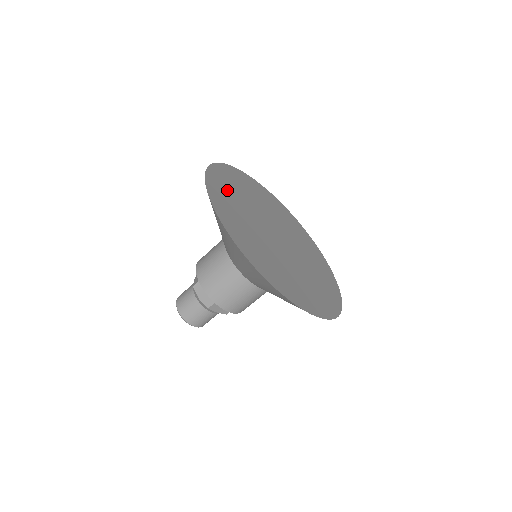
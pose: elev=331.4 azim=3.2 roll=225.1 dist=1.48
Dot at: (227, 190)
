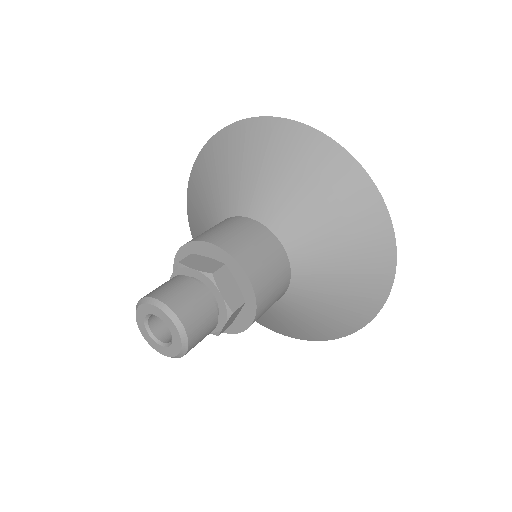
Dot at: occluded
